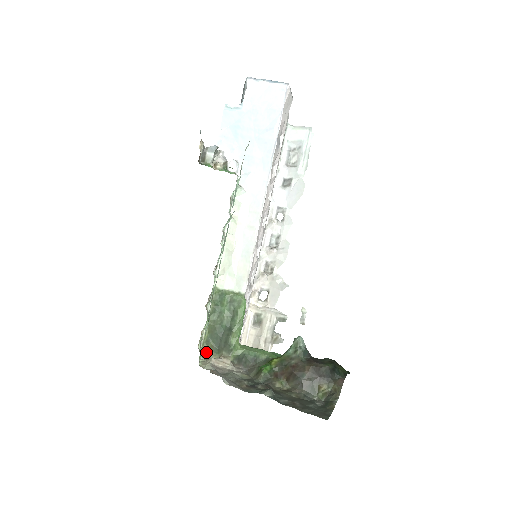
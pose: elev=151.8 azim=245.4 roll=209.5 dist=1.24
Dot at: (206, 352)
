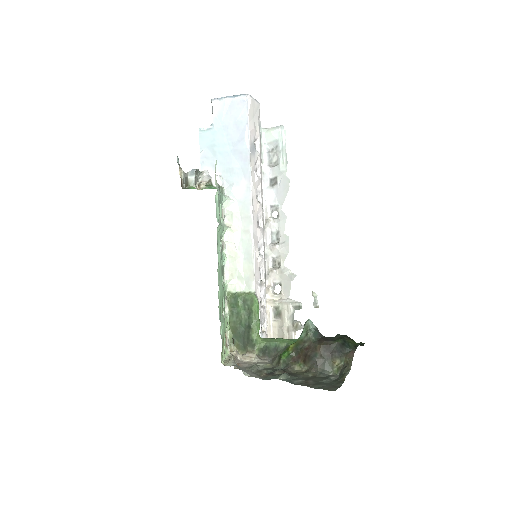
Dot at: occluded
